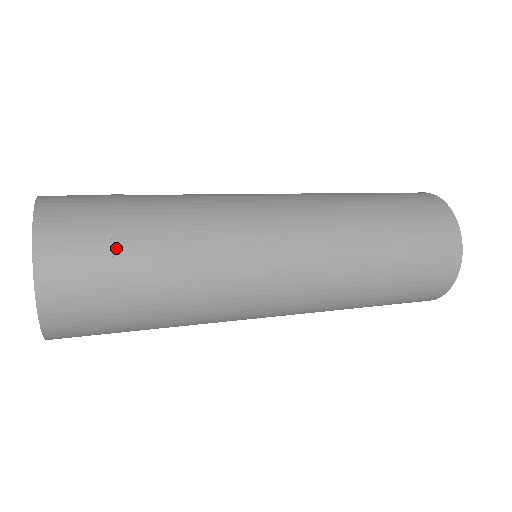
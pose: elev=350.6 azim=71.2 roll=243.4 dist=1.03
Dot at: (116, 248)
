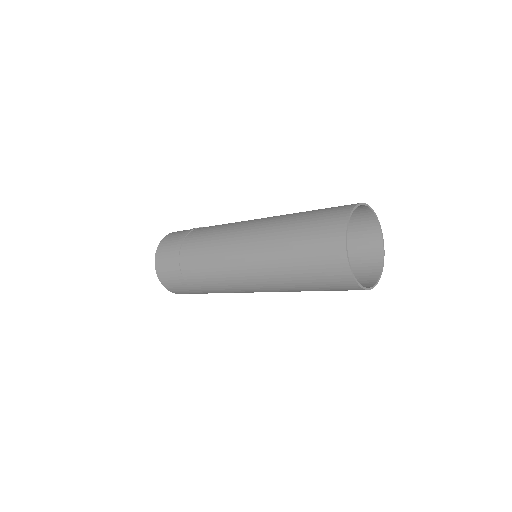
Dot at: (181, 239)
